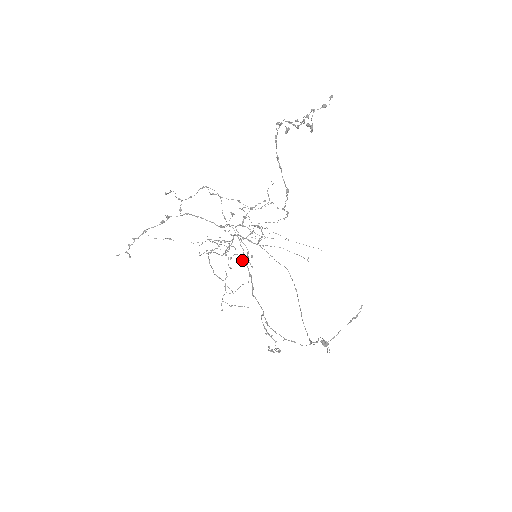
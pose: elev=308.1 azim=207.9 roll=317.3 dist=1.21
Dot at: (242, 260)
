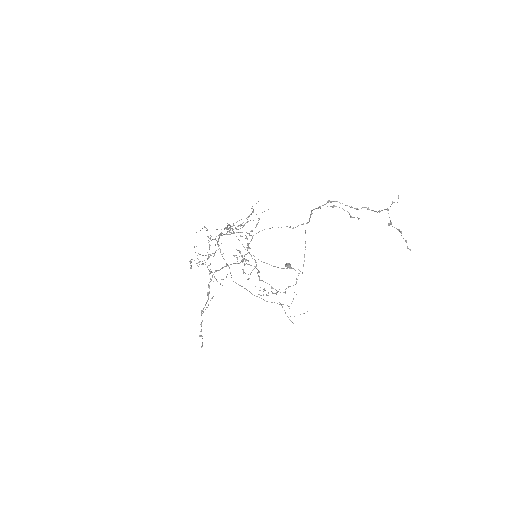
Dot at: occluded
